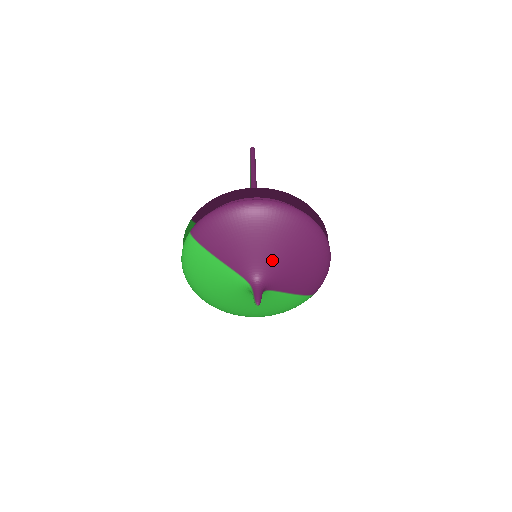
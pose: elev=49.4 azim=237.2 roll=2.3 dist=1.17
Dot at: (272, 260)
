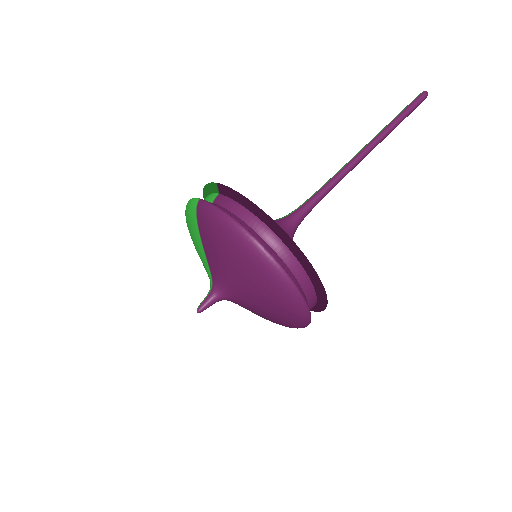
Dot at: (241, 293)
